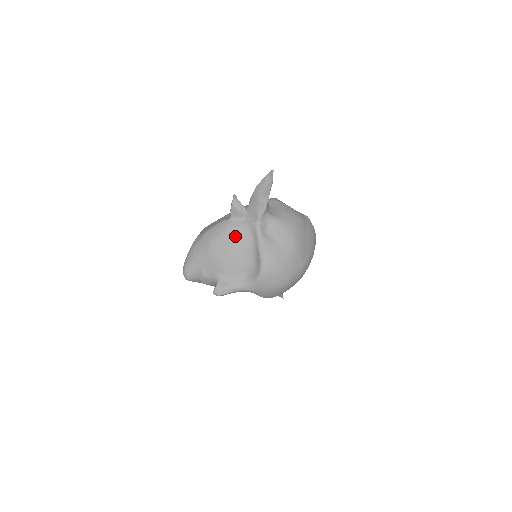
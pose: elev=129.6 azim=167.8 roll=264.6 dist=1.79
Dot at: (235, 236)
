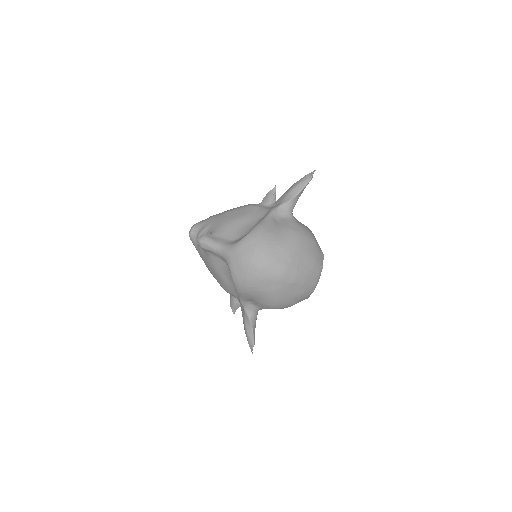
Dot at: (251, 211)
